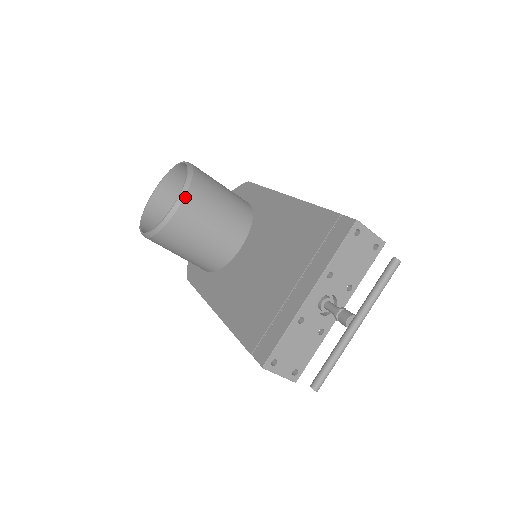
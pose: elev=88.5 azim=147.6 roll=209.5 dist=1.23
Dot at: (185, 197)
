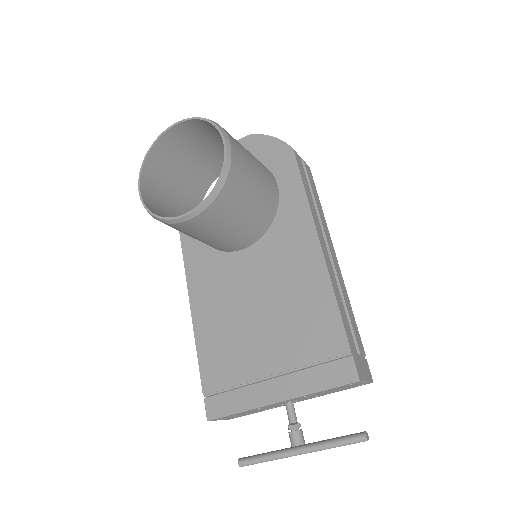
Dot at: (204, 210)
